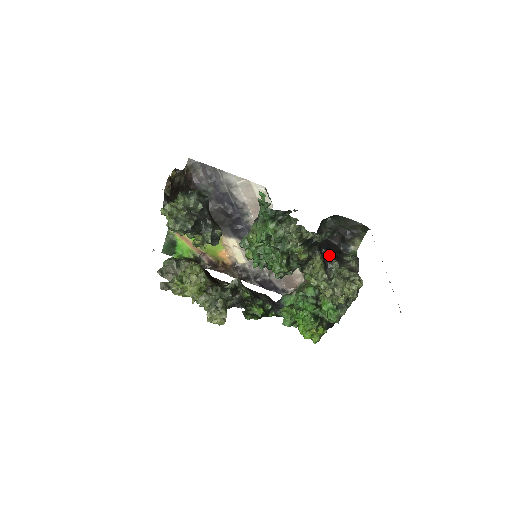
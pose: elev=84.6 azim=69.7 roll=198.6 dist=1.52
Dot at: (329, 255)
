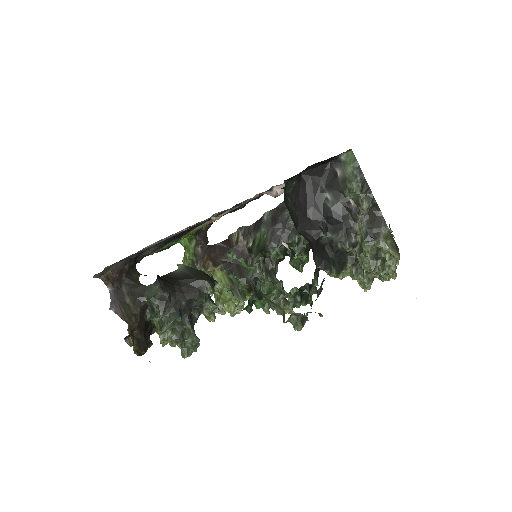
Dot at: (330, 226)
